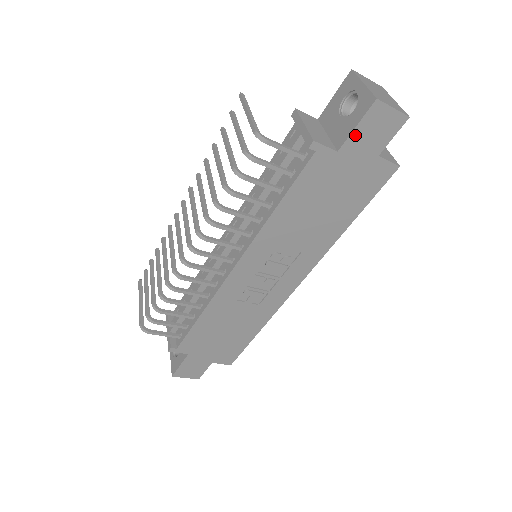
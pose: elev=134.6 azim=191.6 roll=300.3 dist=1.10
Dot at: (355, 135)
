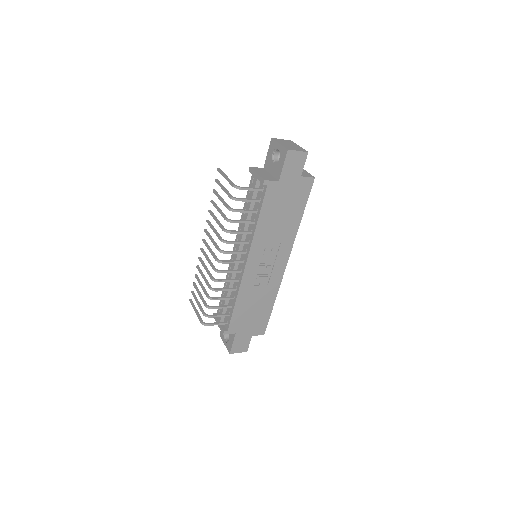
Dot at: (284, 170)
